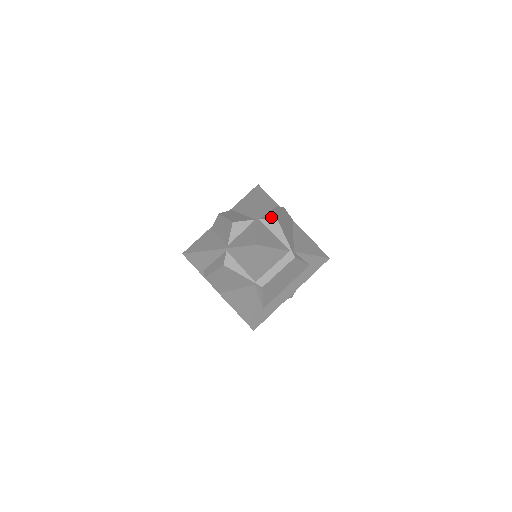
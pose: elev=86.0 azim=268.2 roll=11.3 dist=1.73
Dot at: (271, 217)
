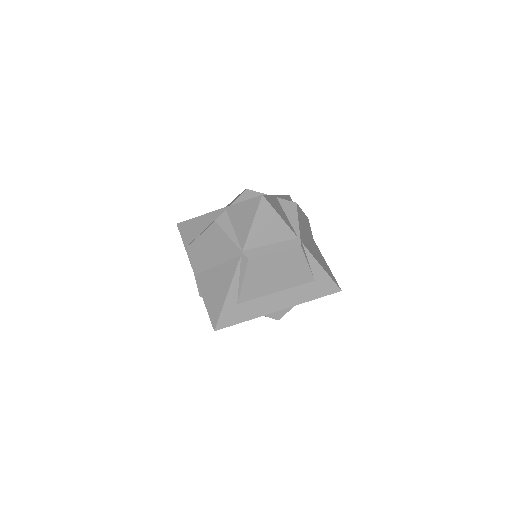
Dot at: (291, 201)
